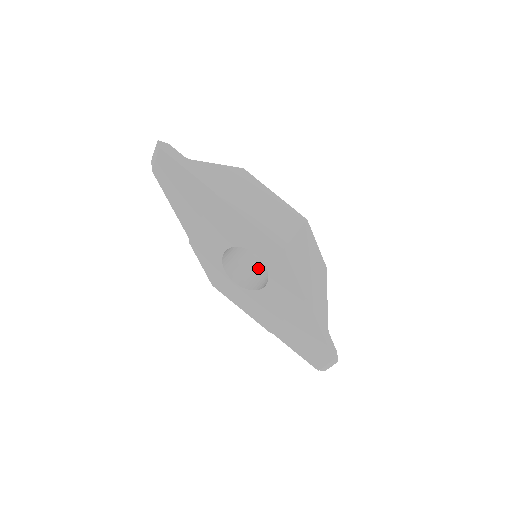
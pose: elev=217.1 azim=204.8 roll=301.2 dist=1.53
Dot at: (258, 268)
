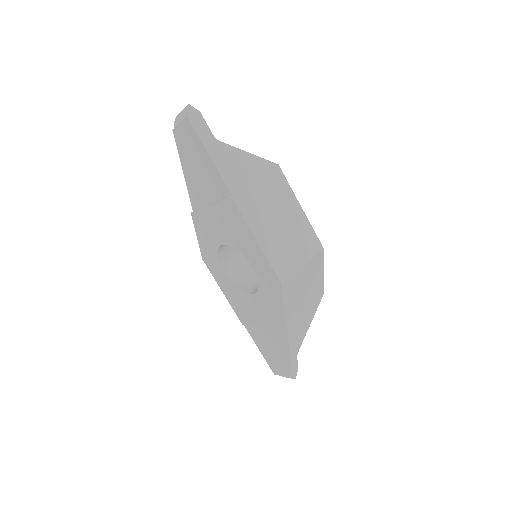
Dot at: occluded
